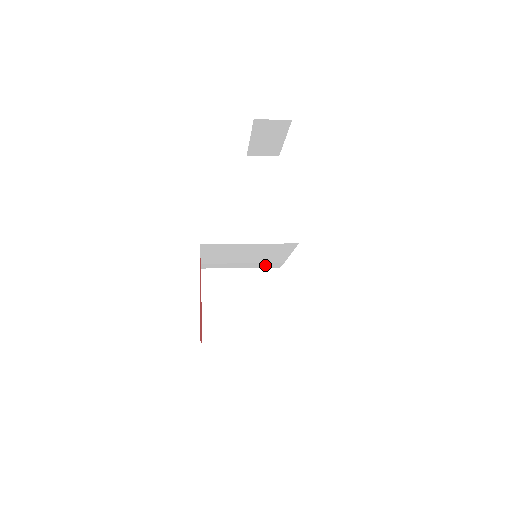
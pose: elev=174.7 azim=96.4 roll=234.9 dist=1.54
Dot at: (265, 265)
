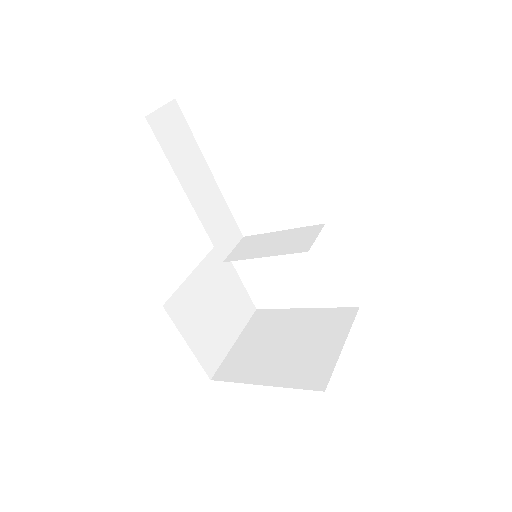
Dot at: occluded
